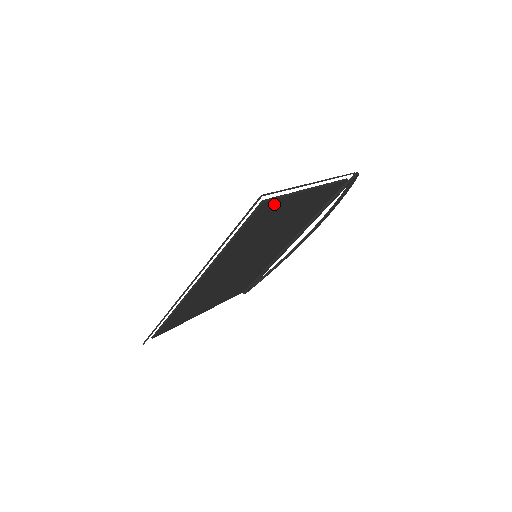
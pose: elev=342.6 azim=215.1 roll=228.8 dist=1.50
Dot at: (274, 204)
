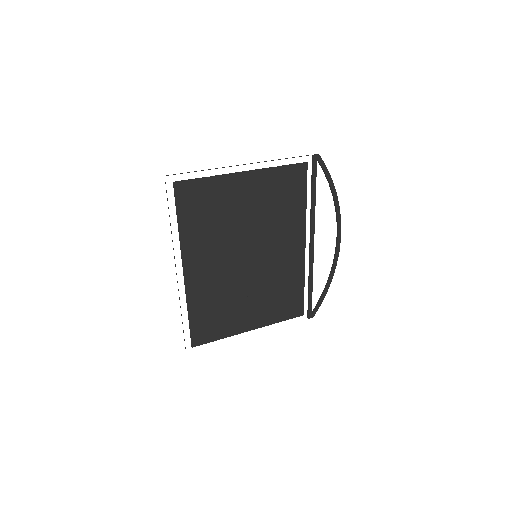
Dot at: (196, 186)
